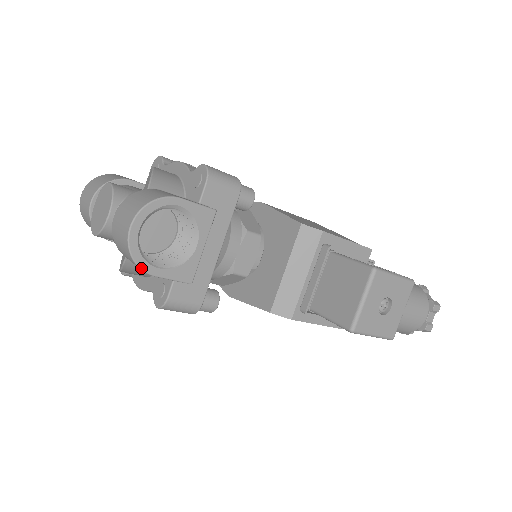
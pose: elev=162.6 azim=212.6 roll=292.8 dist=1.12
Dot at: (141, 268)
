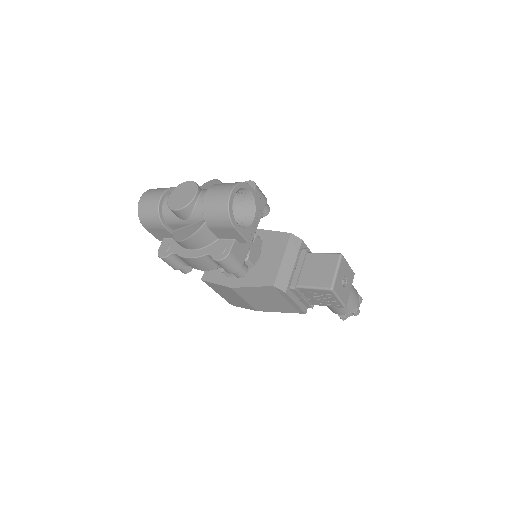
Dot at: (231, 220)
